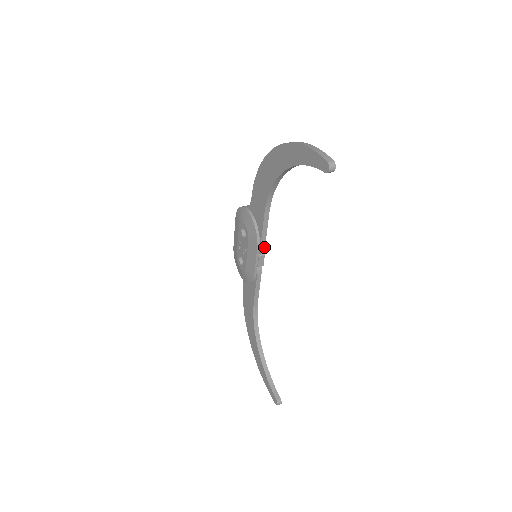
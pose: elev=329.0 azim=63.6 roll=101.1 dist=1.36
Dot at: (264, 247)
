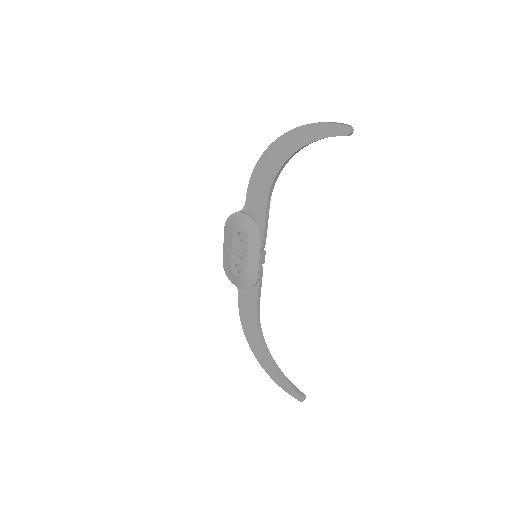
Dot at: (265, 243)
